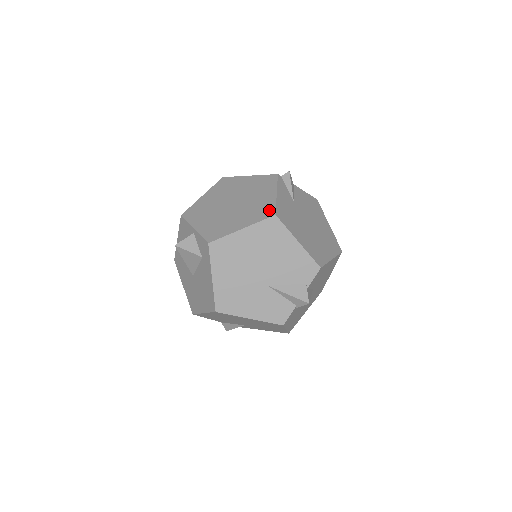
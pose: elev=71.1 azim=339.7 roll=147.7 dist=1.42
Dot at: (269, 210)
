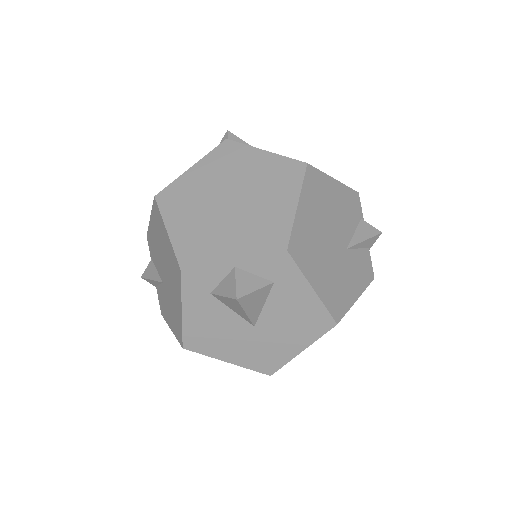
Dot at: (291, 166)
